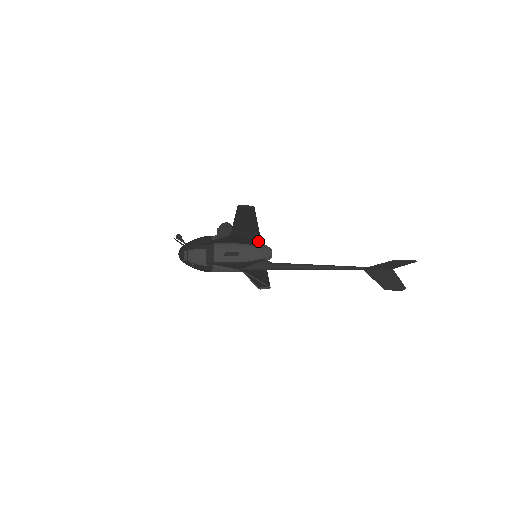
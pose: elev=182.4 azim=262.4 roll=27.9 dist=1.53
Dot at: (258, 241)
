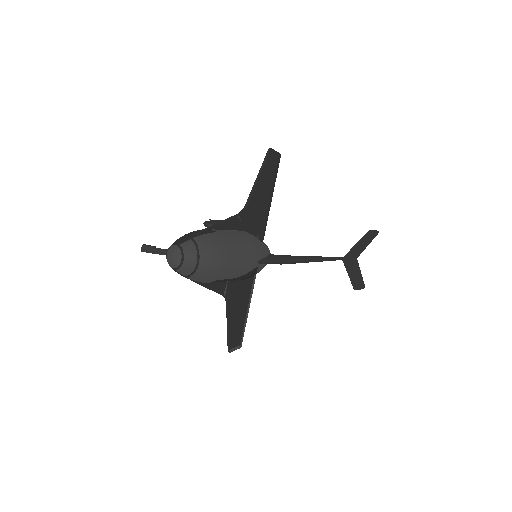
Dot at: (264, 224)
